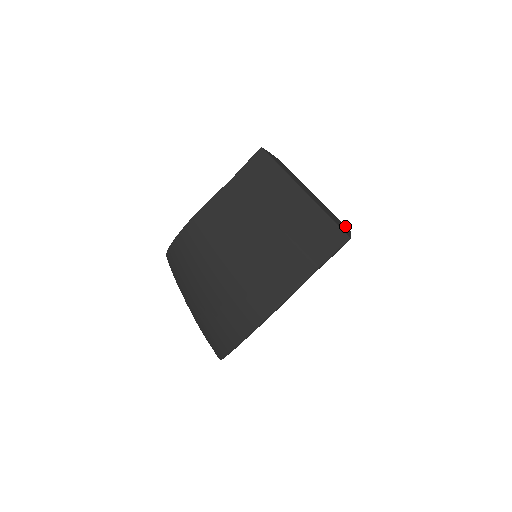
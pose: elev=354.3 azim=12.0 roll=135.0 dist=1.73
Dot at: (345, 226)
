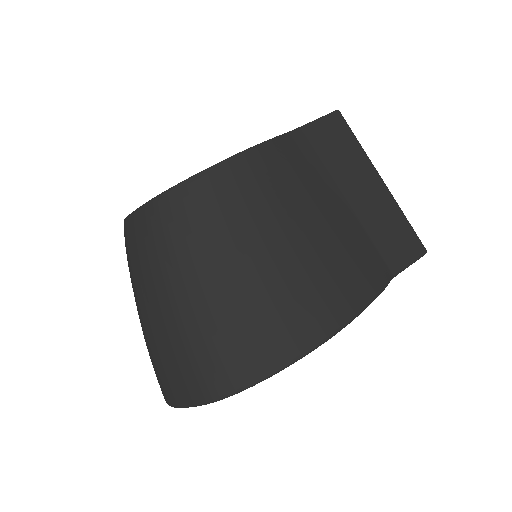
Dot at: occluded
